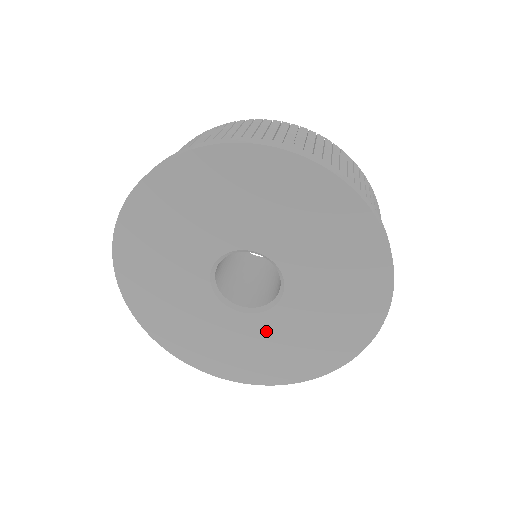
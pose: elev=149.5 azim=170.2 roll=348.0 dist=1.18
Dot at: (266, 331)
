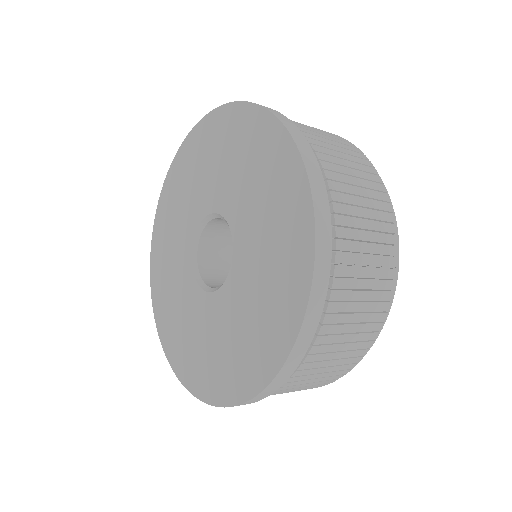
Dot at: (190, 303)
